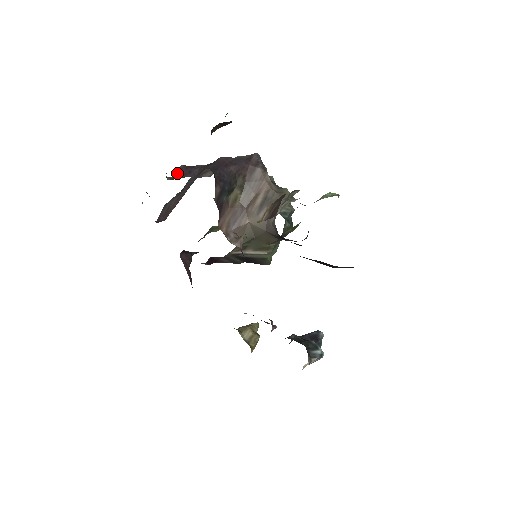
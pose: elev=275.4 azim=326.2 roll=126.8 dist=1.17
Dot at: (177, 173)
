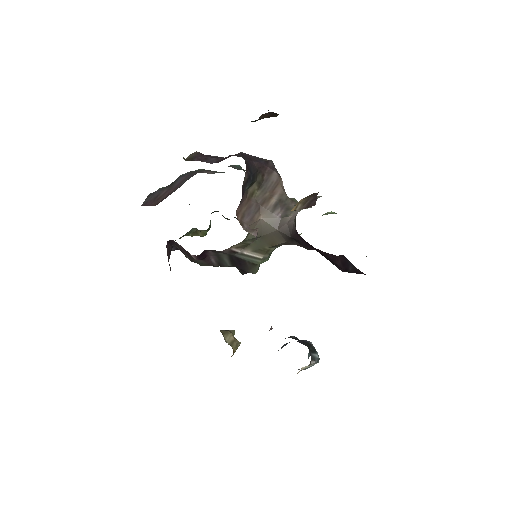
Dot at: (192, 157)
